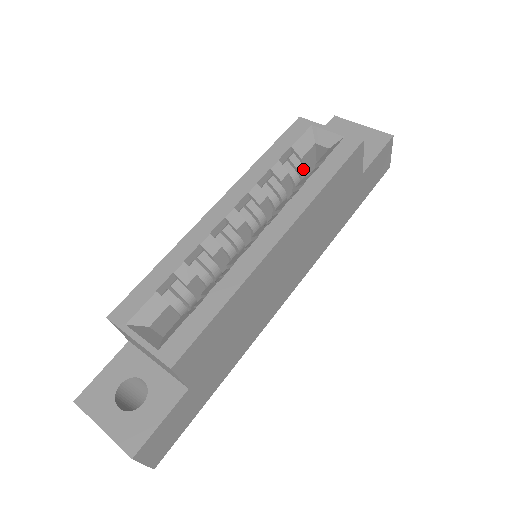
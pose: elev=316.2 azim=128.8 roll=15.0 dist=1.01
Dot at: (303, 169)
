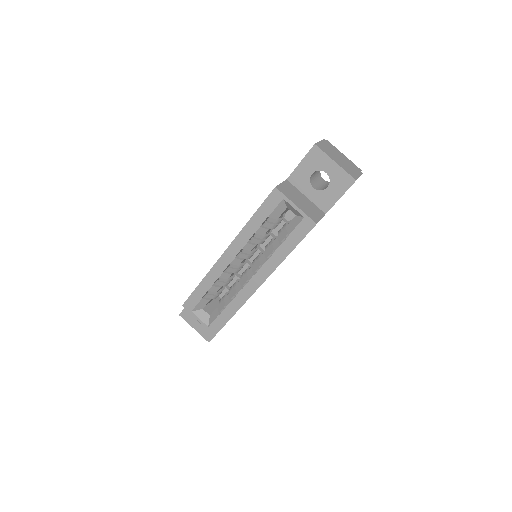
Dot at: (280, 221)
